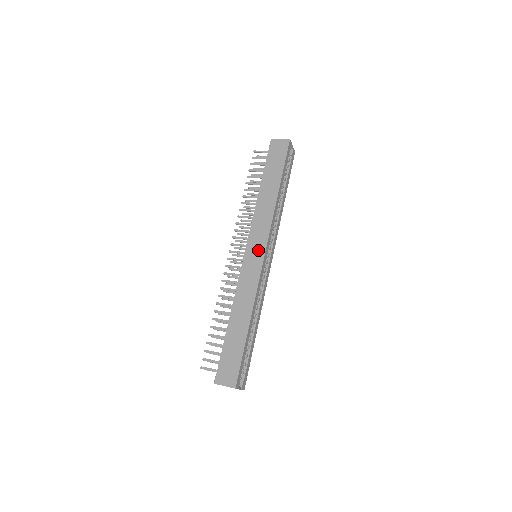
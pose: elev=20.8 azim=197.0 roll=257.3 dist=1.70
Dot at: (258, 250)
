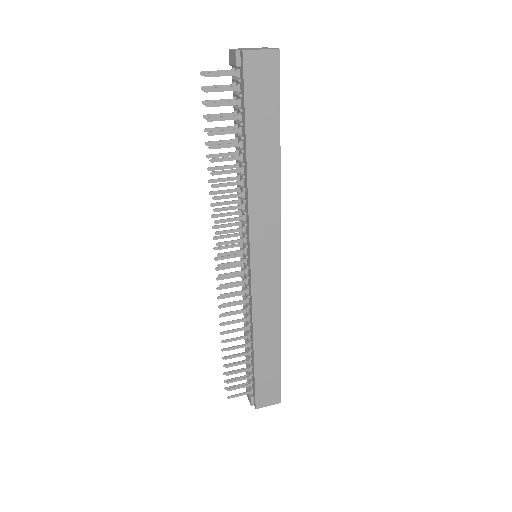
Dot at: (270, 260)
